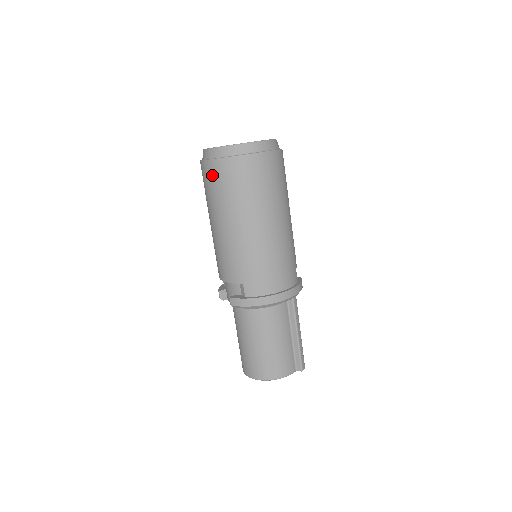
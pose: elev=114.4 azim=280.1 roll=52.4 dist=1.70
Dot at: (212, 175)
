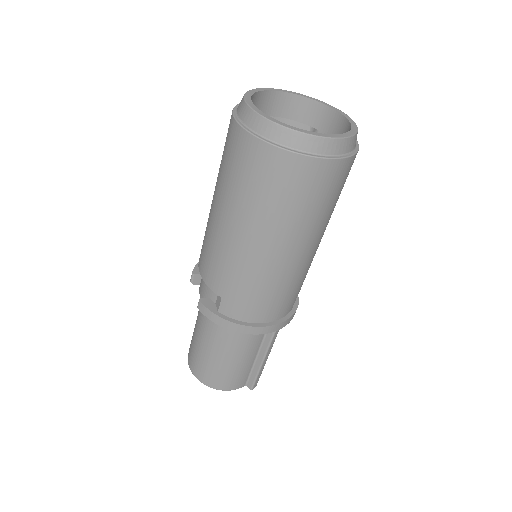
Dot at: (239, 152)
